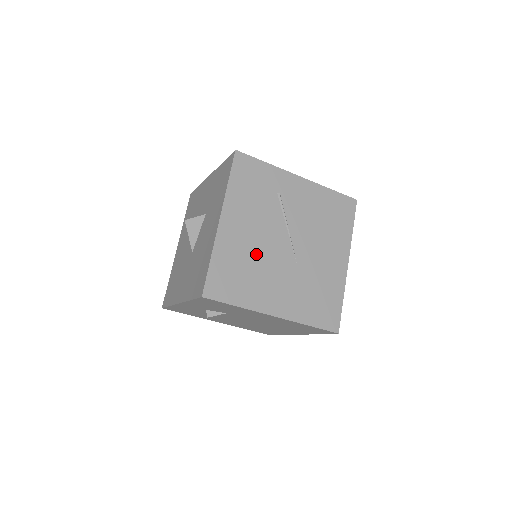
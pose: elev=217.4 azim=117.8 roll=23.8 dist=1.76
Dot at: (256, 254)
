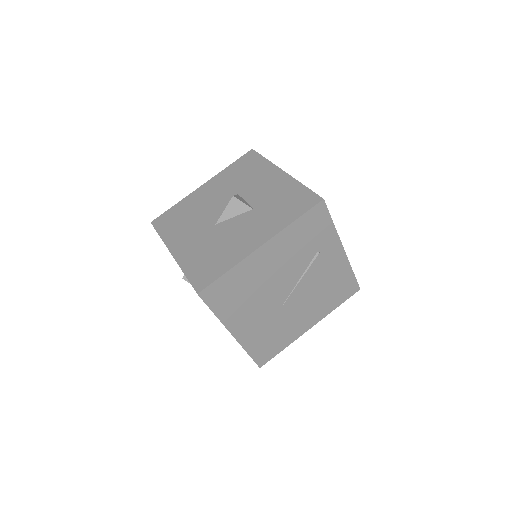
Dot at: (262, 286)
